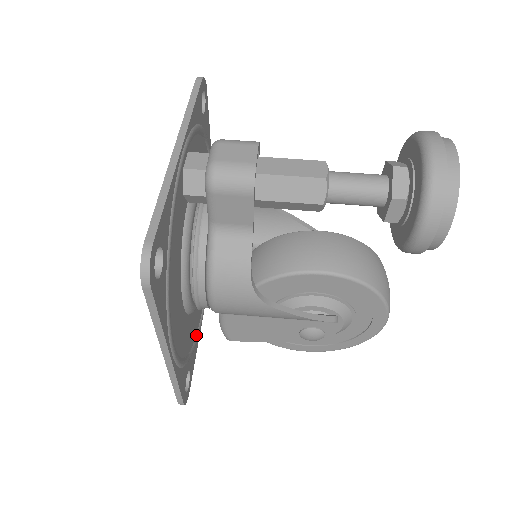
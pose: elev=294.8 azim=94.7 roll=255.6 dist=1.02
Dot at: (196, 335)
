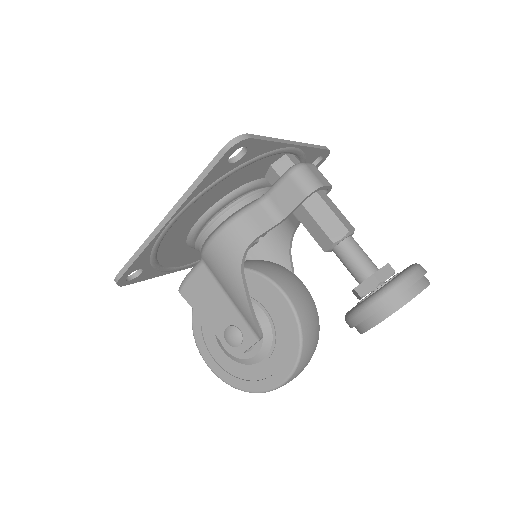
Dot at: (166, 267)
